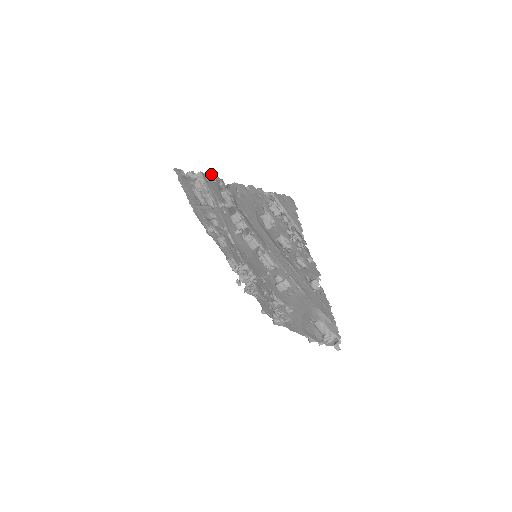
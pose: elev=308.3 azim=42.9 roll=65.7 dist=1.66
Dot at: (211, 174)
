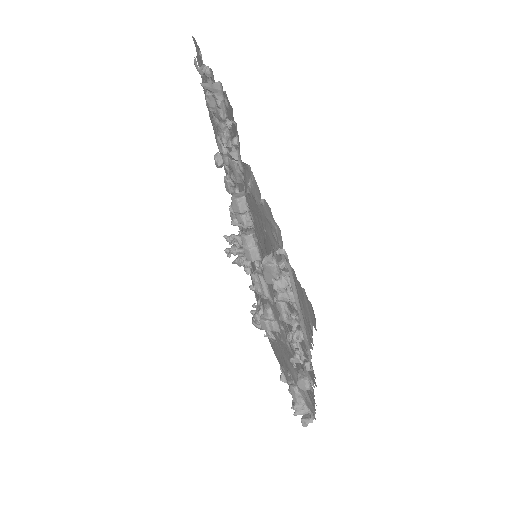
Dot at: occluded
